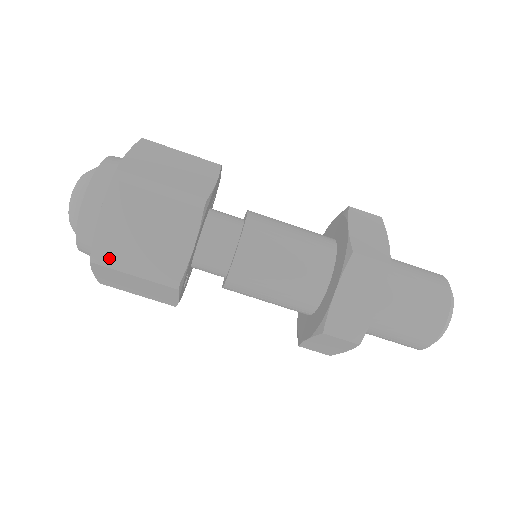
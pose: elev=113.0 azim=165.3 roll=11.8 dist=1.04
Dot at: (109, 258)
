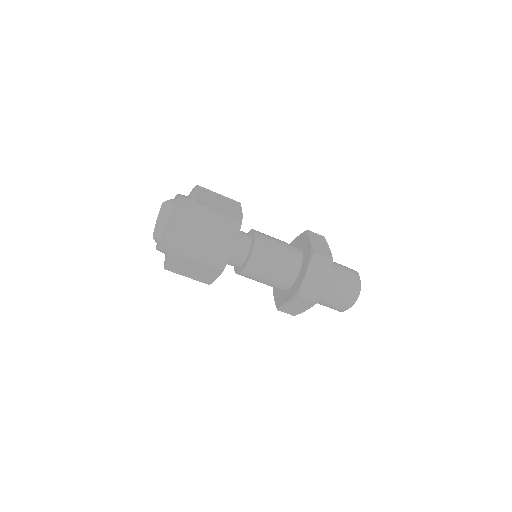
Dot at: (188, 251)
